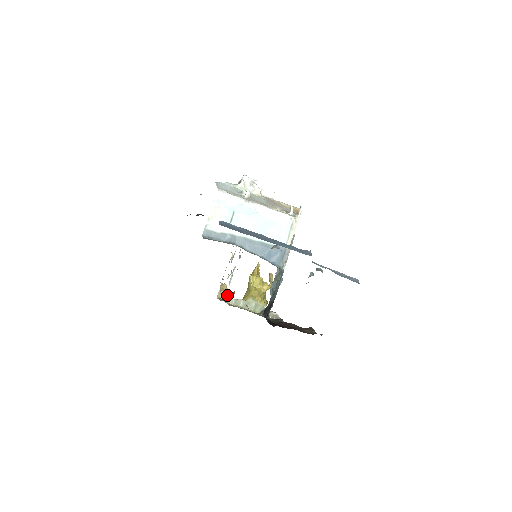
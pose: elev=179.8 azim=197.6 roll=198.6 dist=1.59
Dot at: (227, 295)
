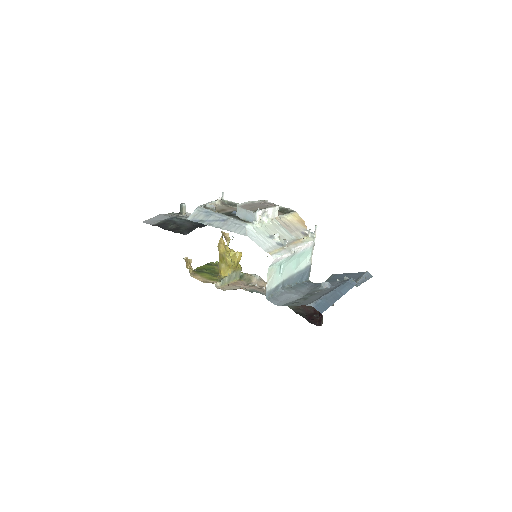
Dot at: (190, 265)
